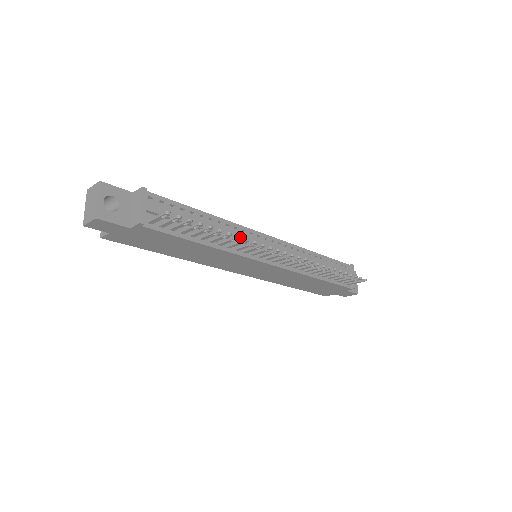
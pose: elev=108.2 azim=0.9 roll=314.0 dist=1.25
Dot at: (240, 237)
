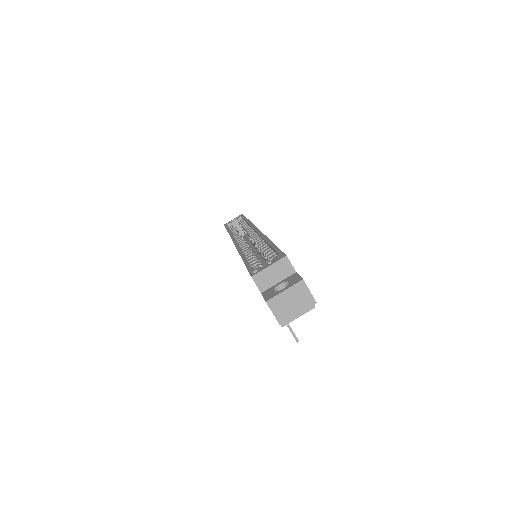
Dot at: occluded
